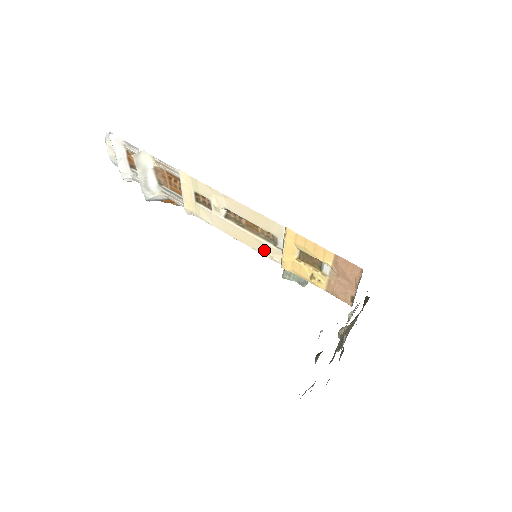
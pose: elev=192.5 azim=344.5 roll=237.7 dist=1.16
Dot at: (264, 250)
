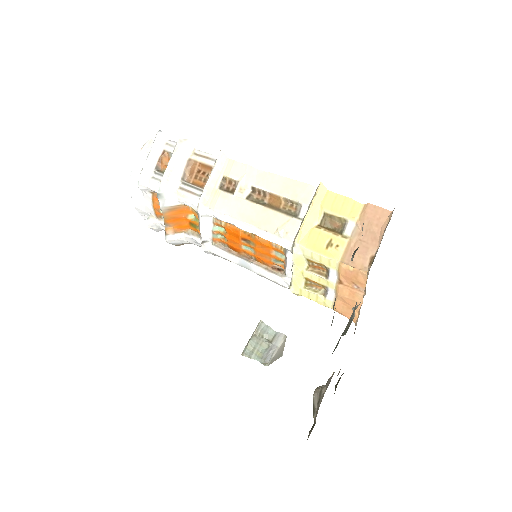
Dot at: (279, 227)
